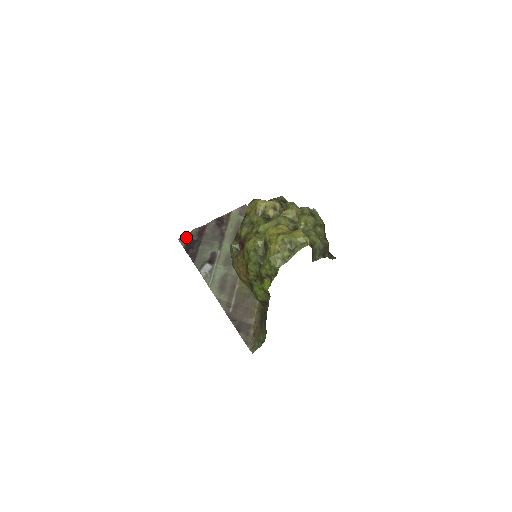
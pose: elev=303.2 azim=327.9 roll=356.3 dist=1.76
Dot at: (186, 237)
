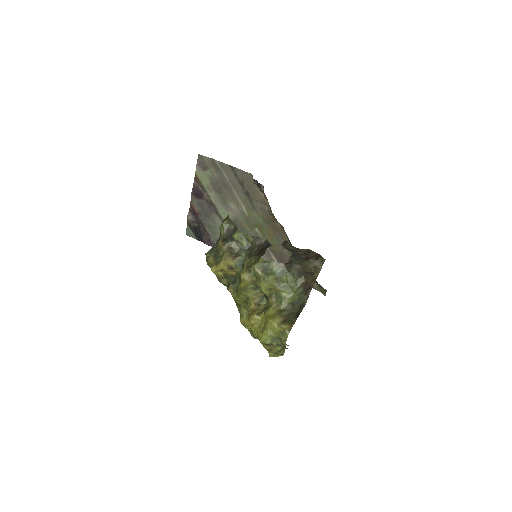
Dot at: (189, 229)
